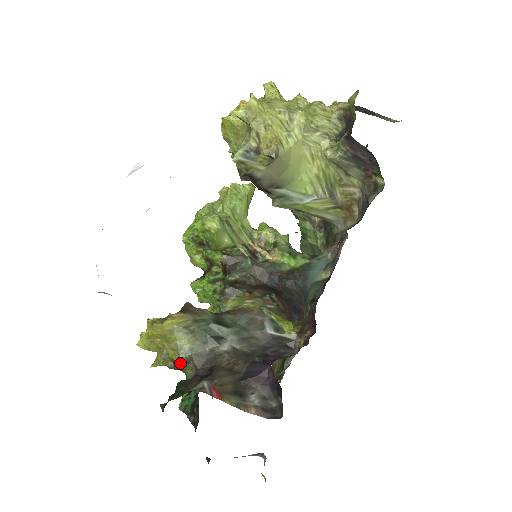
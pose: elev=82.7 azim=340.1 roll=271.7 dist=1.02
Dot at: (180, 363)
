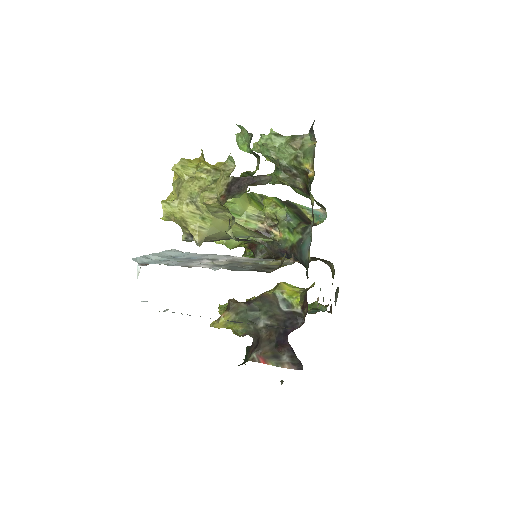
Dot at: occluded
